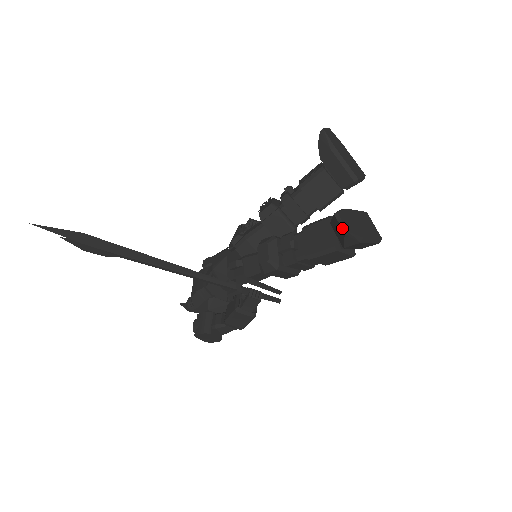
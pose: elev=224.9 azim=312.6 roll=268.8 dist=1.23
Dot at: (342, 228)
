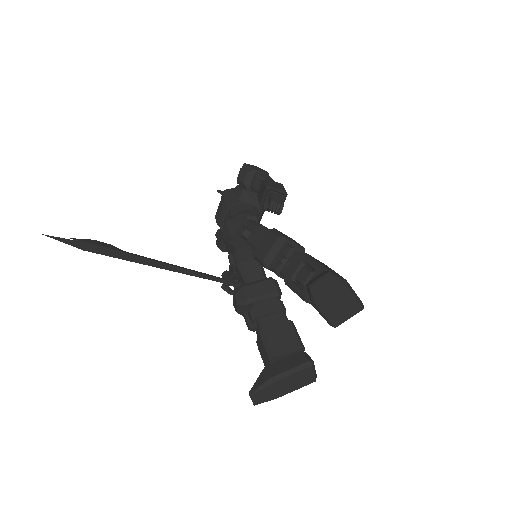
Dot at: (252, 401)
